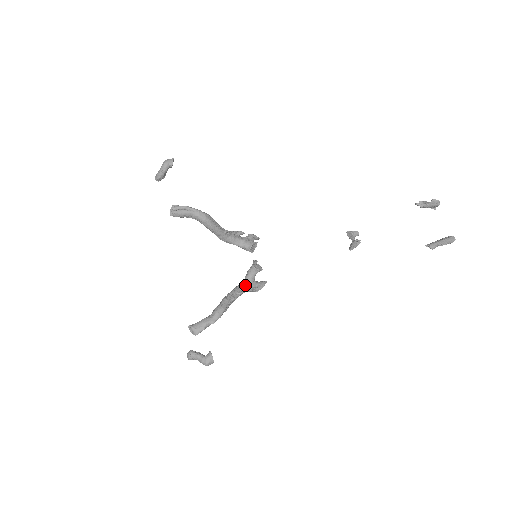
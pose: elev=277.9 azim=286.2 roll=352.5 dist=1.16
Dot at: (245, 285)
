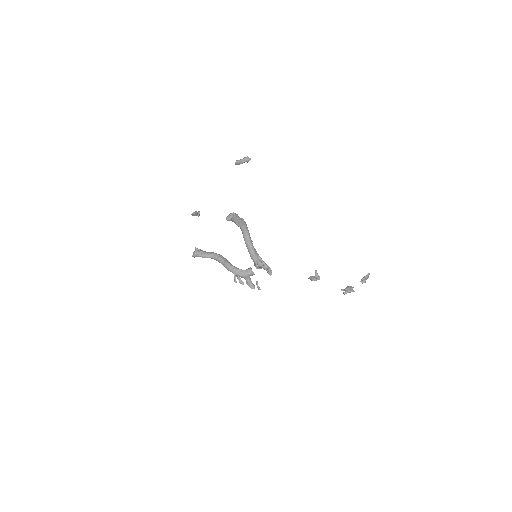
Dot at: occluded
